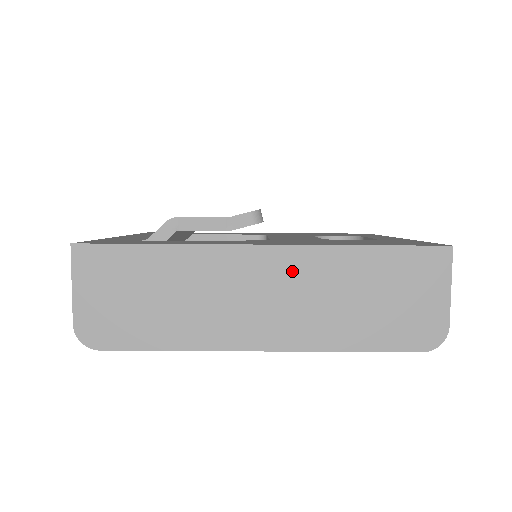
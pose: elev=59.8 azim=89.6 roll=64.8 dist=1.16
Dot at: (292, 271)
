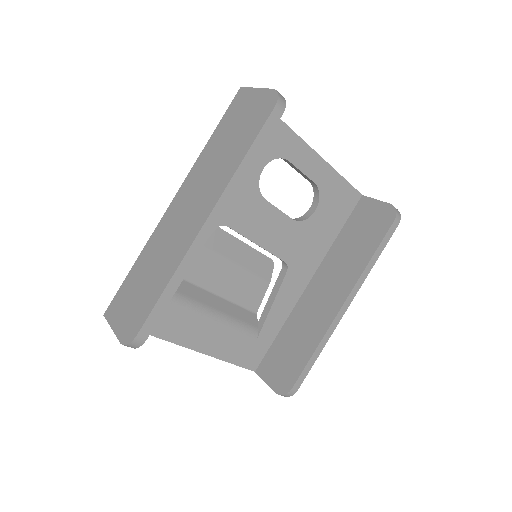
Dot at: (190, 187)
